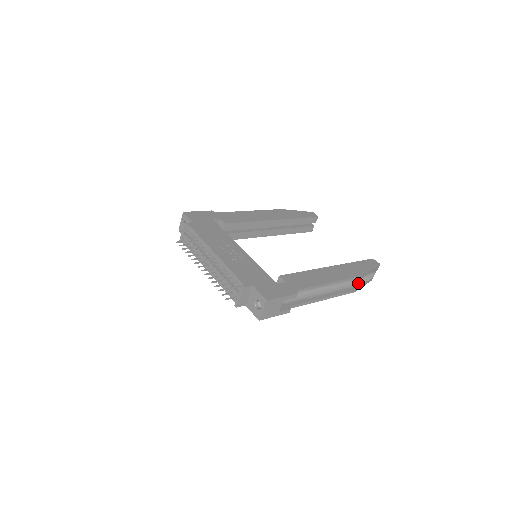
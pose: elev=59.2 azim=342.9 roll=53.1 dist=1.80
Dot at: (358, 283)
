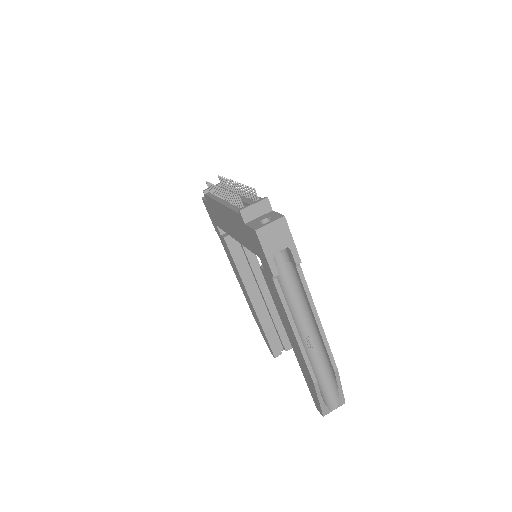
Dot at: (319, 387)
